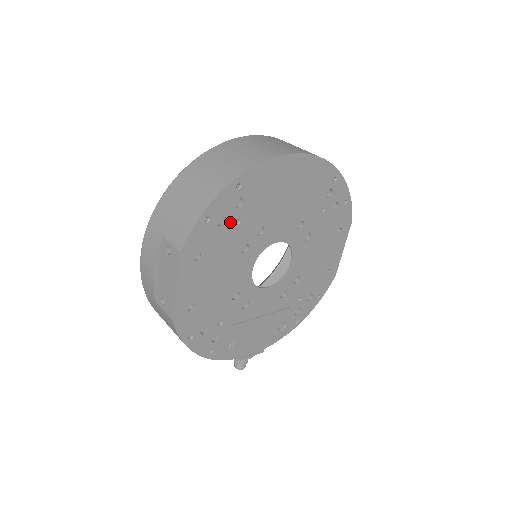
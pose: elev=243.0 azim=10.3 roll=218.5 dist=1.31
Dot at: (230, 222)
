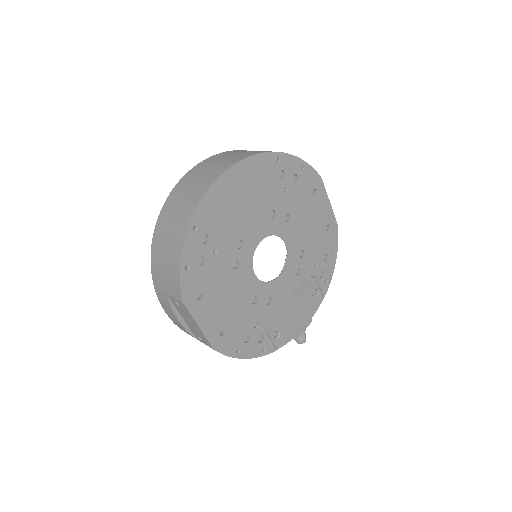
Dot at: (208, 256)
